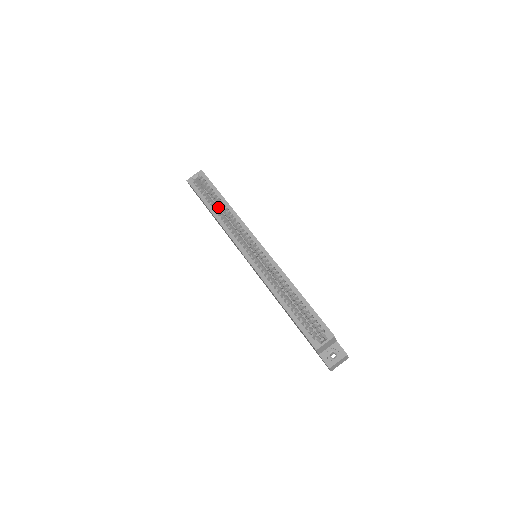
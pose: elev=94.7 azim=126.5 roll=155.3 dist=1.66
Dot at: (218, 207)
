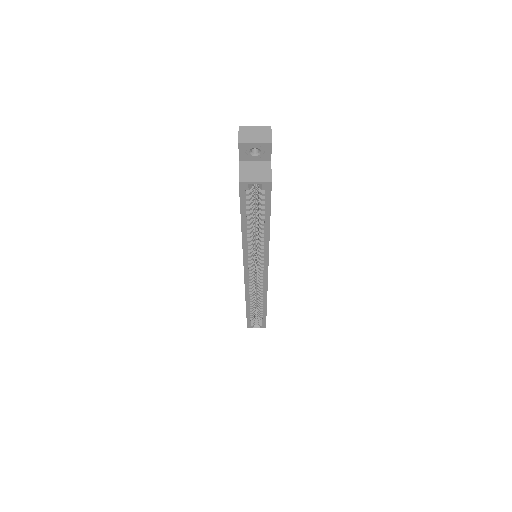
Dot at: occluded
